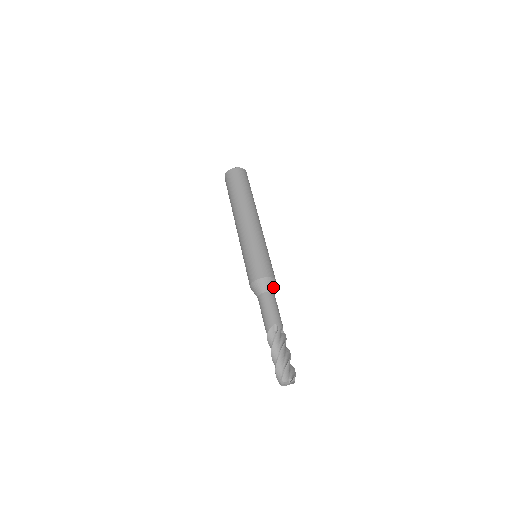
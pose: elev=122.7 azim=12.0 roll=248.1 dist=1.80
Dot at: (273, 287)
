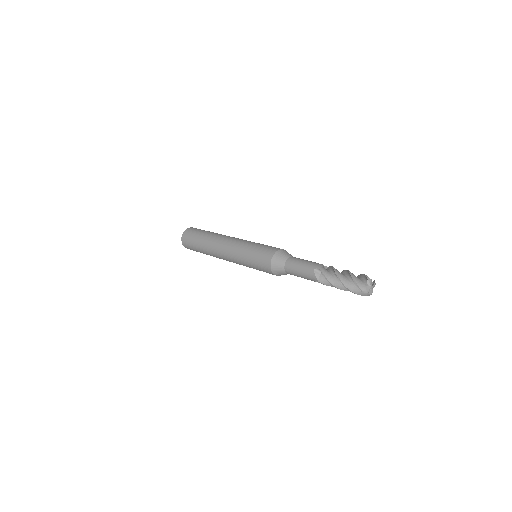
Dot at: occluded
